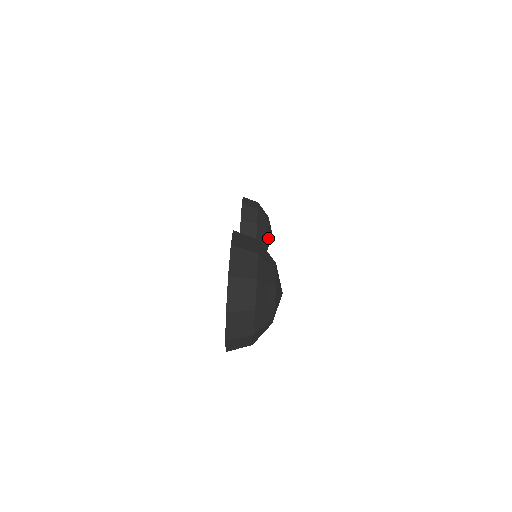
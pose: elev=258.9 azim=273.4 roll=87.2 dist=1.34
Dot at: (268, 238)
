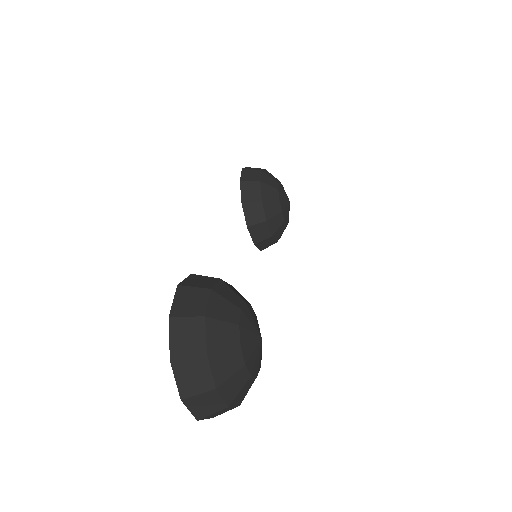
Dot at: (282, 210)
